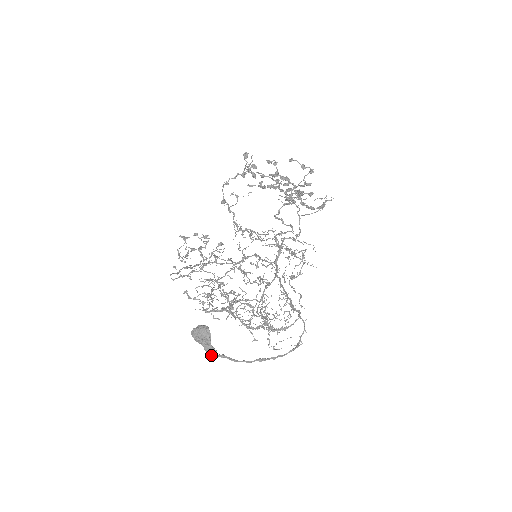
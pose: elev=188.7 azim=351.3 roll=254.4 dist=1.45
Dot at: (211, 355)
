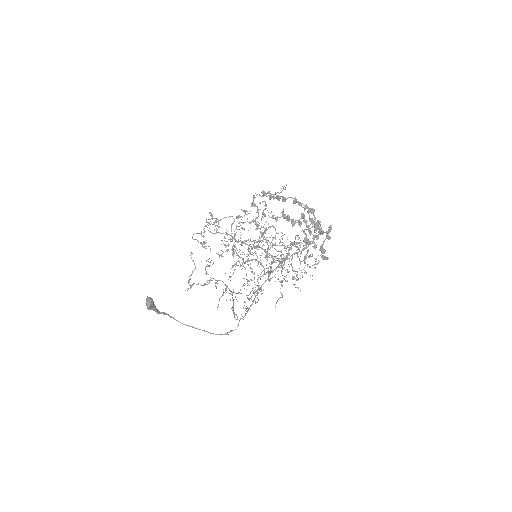
Dot at: (158, 311)
